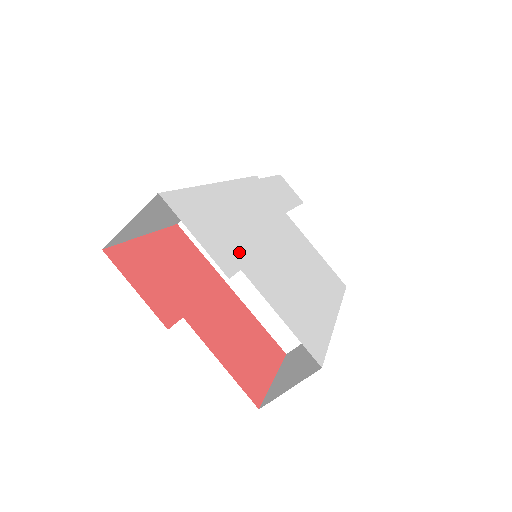
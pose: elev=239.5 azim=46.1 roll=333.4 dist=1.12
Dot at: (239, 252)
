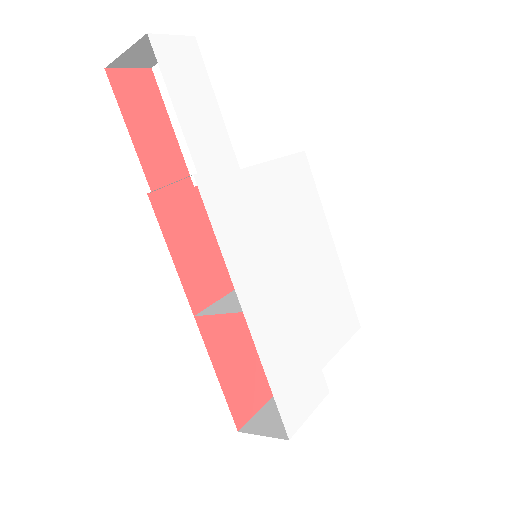
Dot at: (310, 358)
